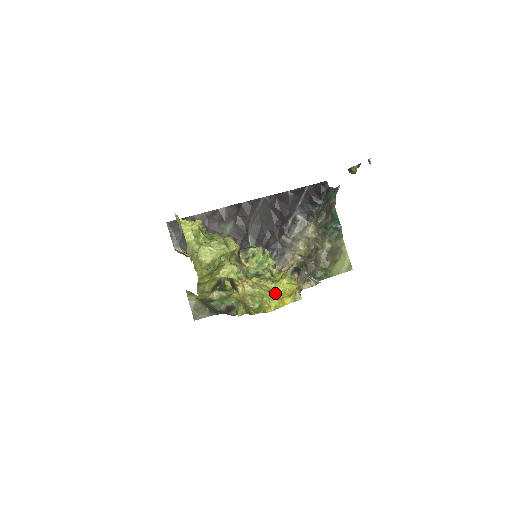
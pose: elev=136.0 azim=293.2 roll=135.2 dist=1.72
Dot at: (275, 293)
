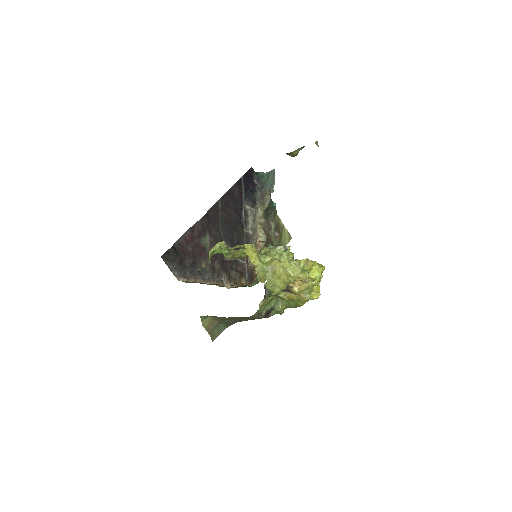
Dot at: (318, 280)
